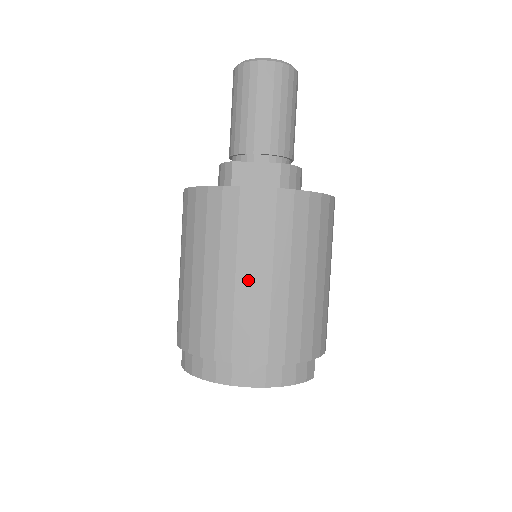
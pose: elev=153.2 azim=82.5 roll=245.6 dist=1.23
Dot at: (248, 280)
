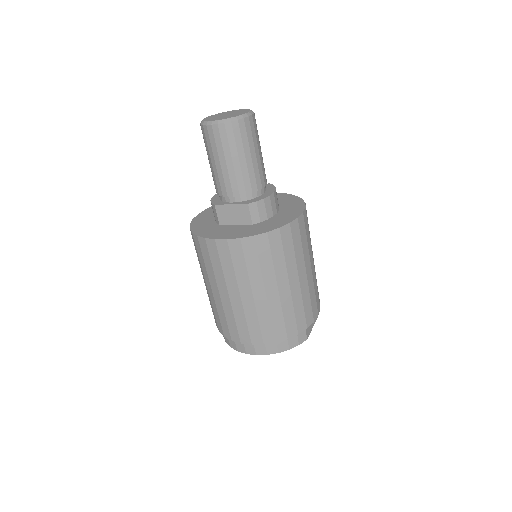
Dot at: (237, 297)
